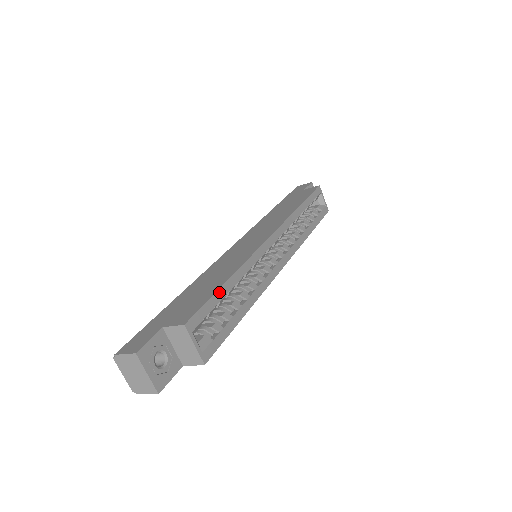
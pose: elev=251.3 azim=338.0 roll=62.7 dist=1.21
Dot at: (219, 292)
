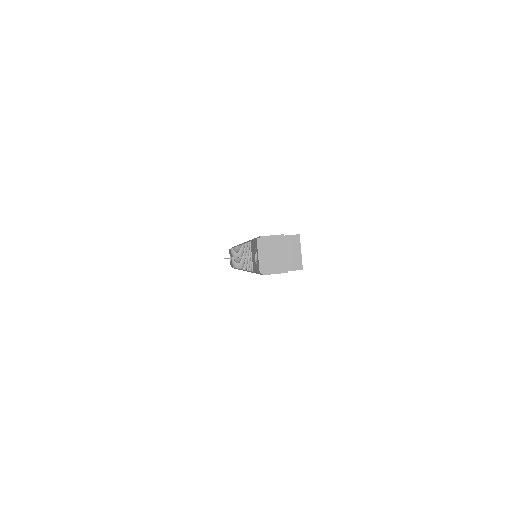
Dot at: occluded
